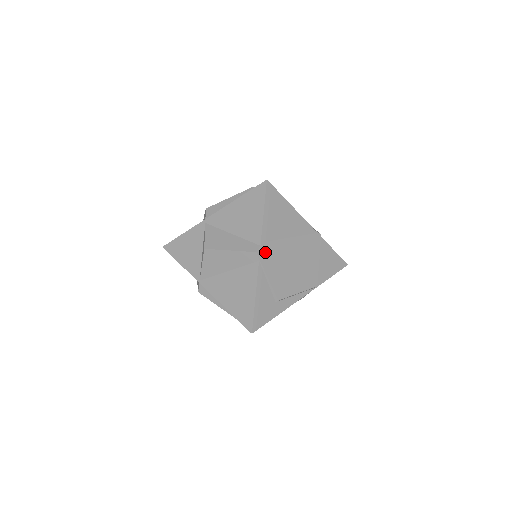
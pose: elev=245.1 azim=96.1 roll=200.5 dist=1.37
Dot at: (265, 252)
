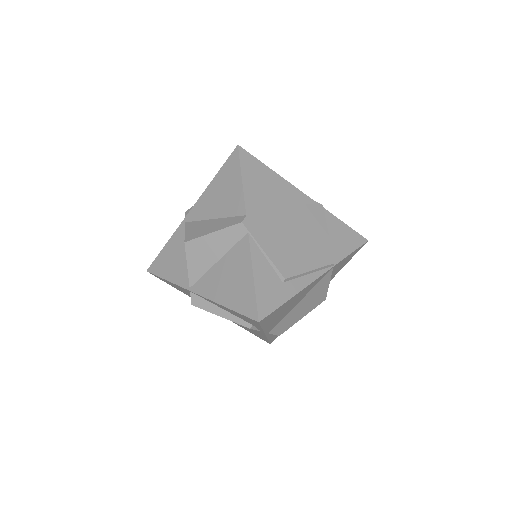
Dot at: (254, 222)
